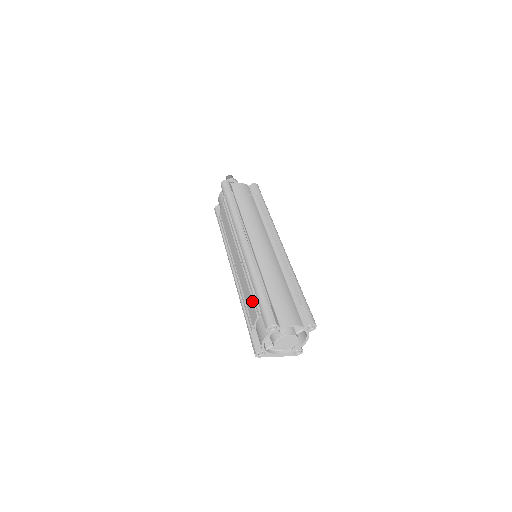
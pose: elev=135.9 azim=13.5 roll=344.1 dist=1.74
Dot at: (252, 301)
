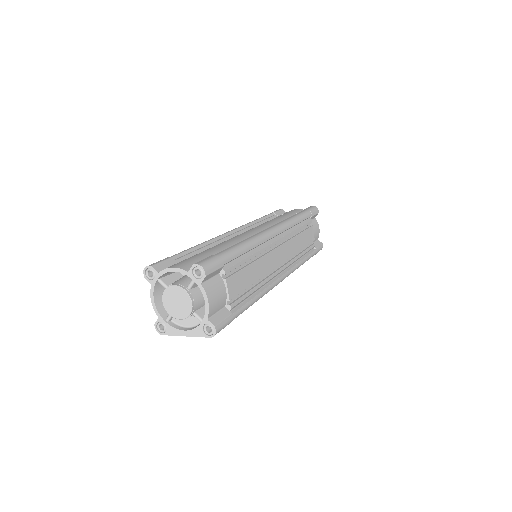
Dot at: occluded
